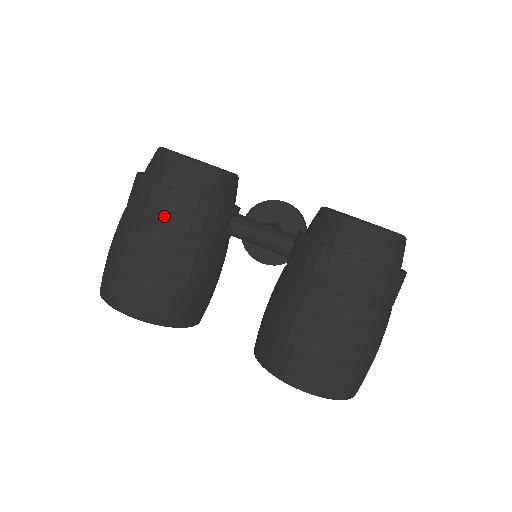
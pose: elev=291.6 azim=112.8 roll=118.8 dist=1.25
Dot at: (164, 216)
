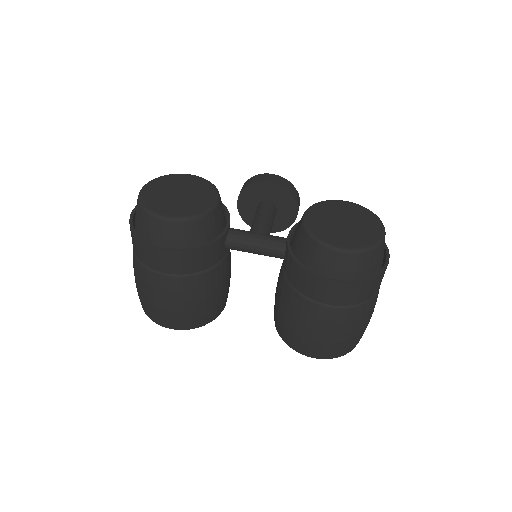
Dot at: (168, 269)
